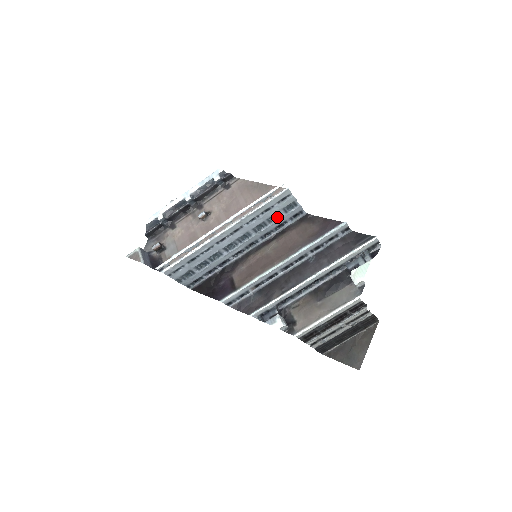
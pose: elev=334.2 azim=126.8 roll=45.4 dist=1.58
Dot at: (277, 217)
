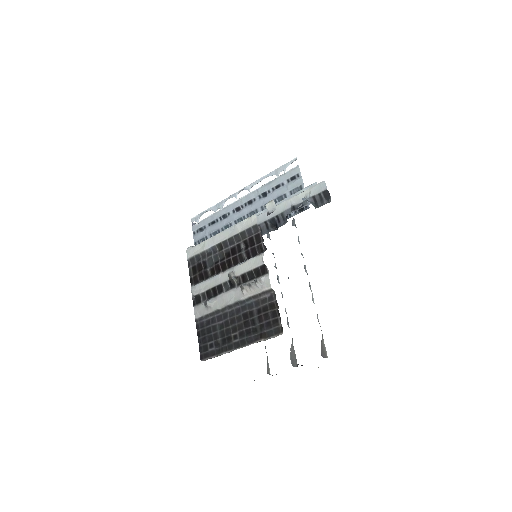
Dot at: occluded
